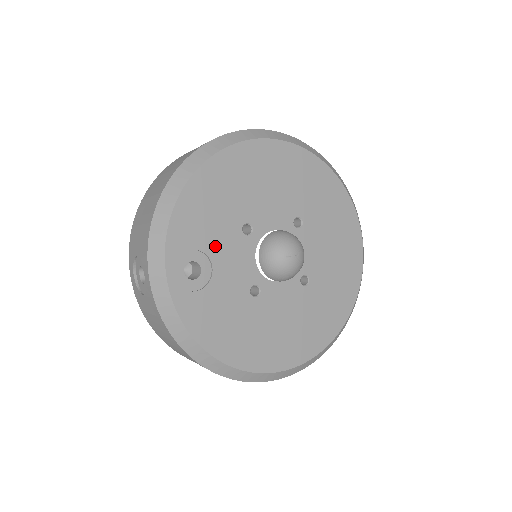
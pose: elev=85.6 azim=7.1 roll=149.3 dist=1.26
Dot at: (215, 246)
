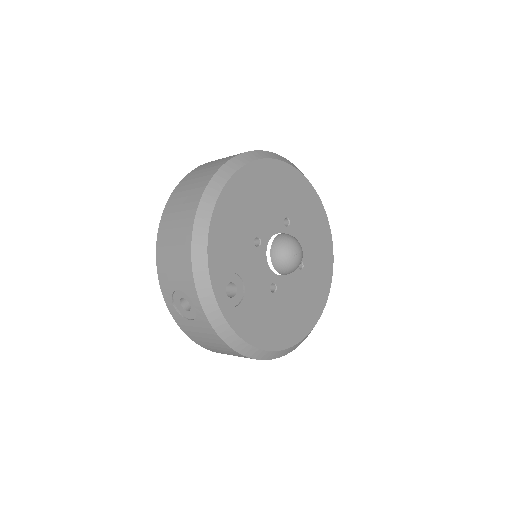
Dot at: (241, 264)
